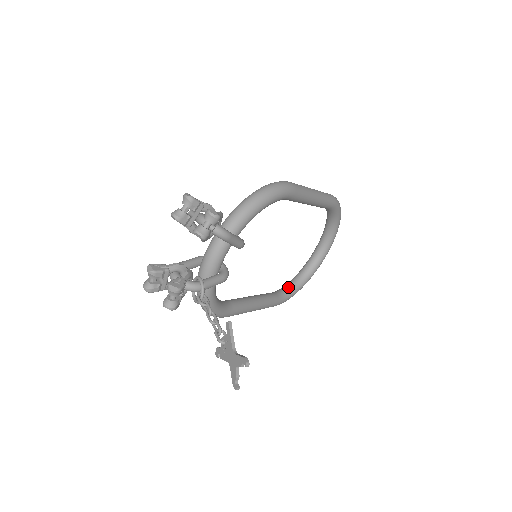
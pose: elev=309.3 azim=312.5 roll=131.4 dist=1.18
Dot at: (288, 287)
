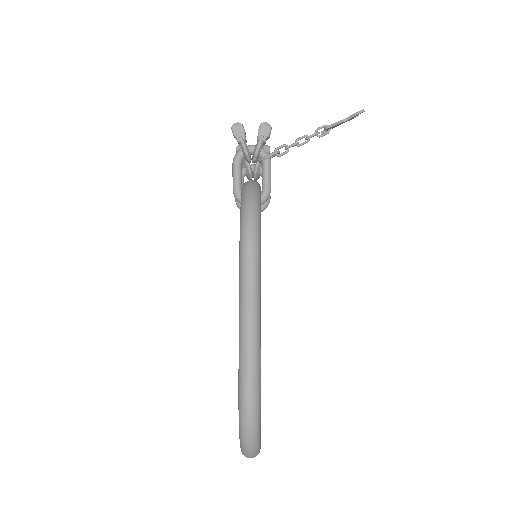
Dot at: occluded
